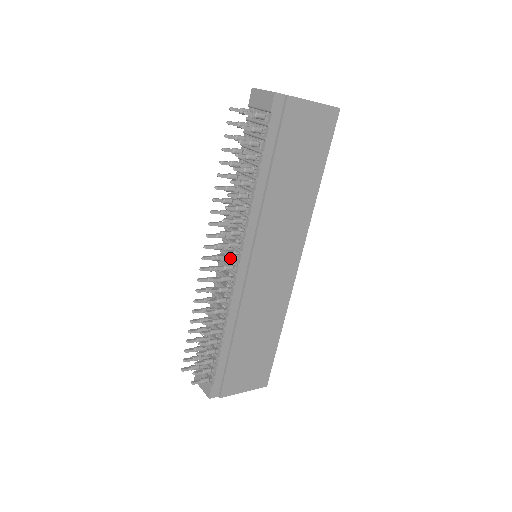
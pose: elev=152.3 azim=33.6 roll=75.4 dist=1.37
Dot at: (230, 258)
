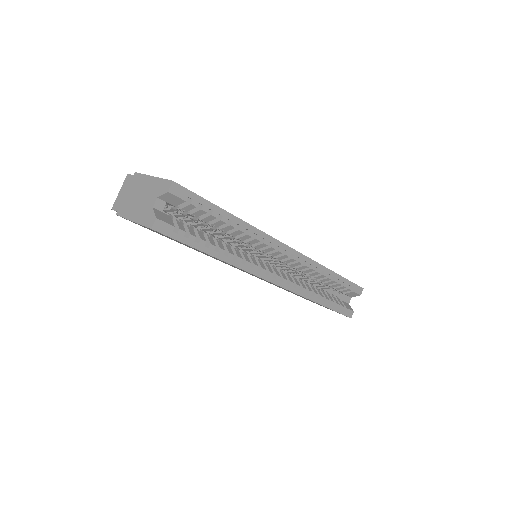
Dot at: occluded
